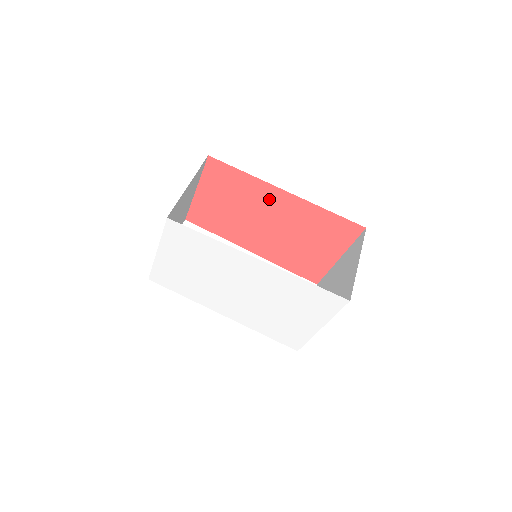
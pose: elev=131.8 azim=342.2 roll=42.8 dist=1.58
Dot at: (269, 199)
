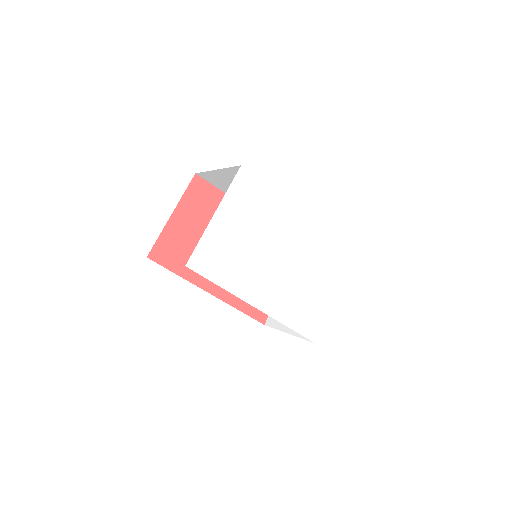
Dot at: occluded
